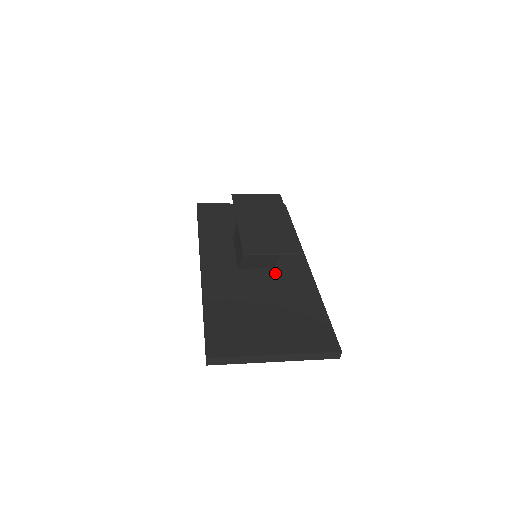
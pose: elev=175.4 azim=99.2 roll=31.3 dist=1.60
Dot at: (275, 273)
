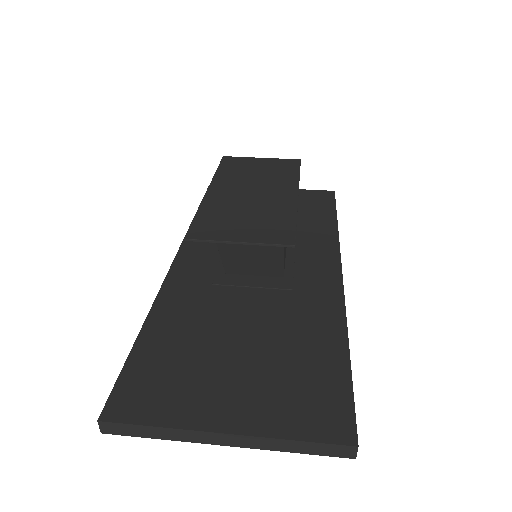
Dot at: (281, 285)
